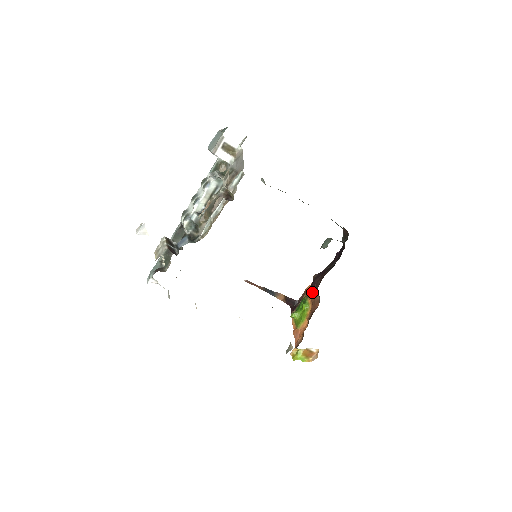
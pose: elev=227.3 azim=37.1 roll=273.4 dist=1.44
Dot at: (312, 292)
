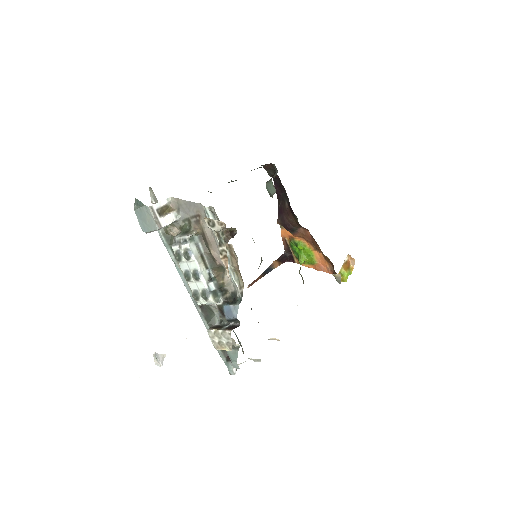
Dot at: (293, 232)
